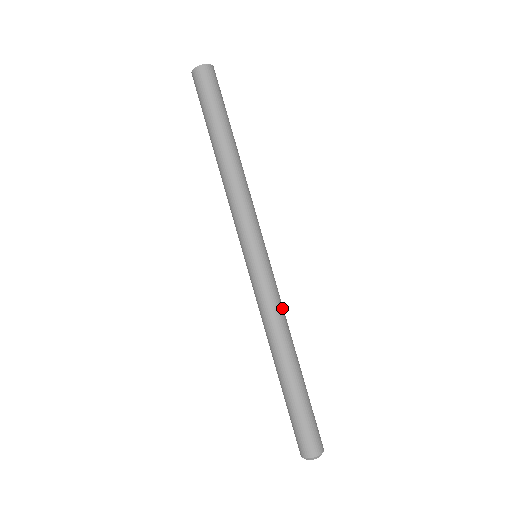
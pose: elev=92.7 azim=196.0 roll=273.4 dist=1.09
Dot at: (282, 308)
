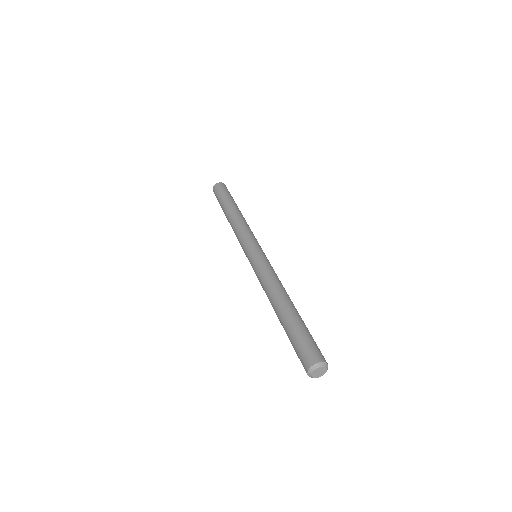
Dot at: (277, 276)
